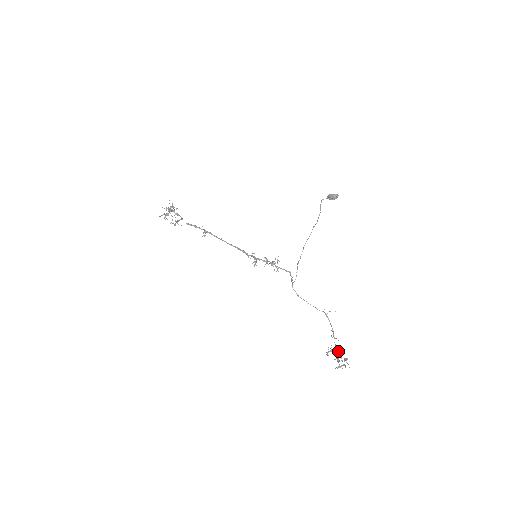
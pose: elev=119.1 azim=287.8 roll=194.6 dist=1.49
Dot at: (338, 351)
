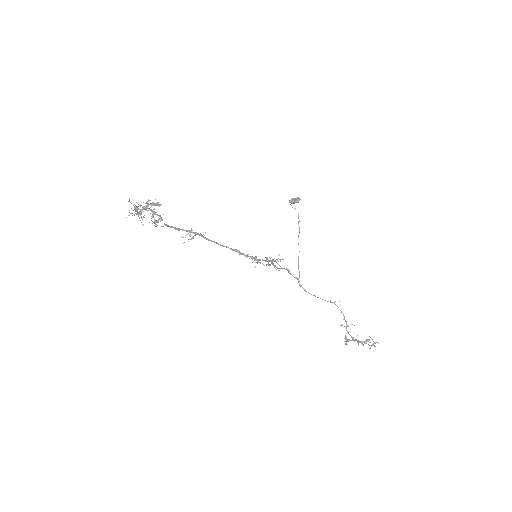
Dot at: occluded
